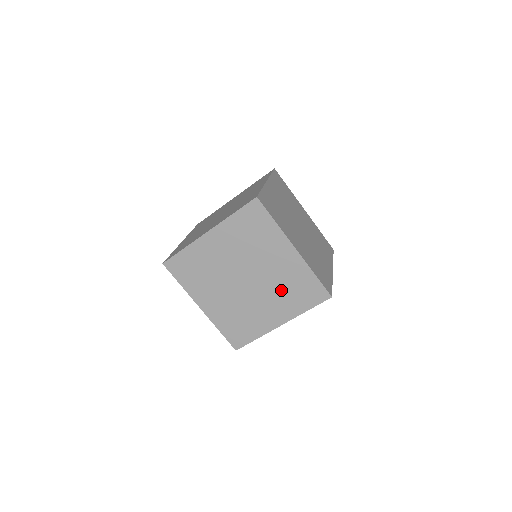
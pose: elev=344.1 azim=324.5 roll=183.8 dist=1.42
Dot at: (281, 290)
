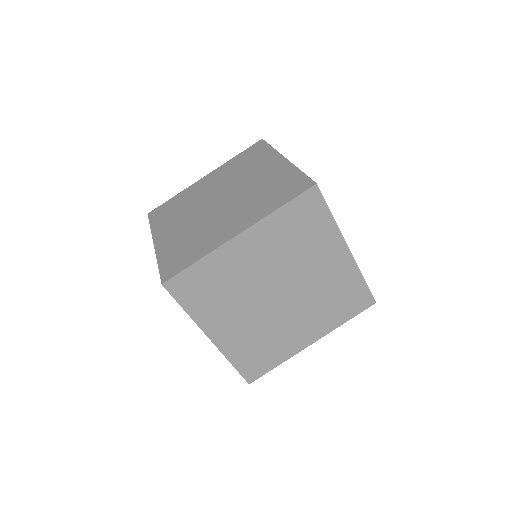
Dot at: occluded
